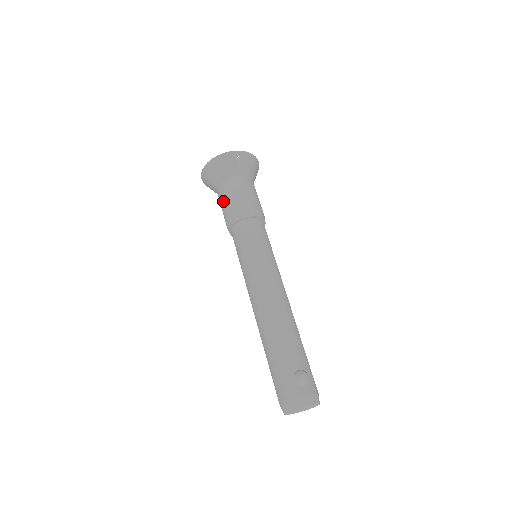
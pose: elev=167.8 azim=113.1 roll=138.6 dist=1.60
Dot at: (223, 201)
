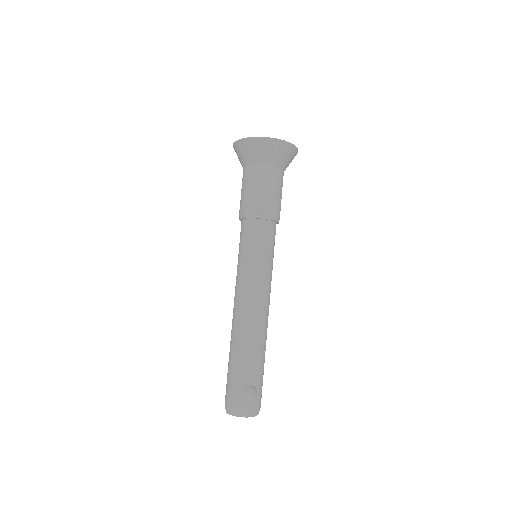
Dot at: (244, 187)
